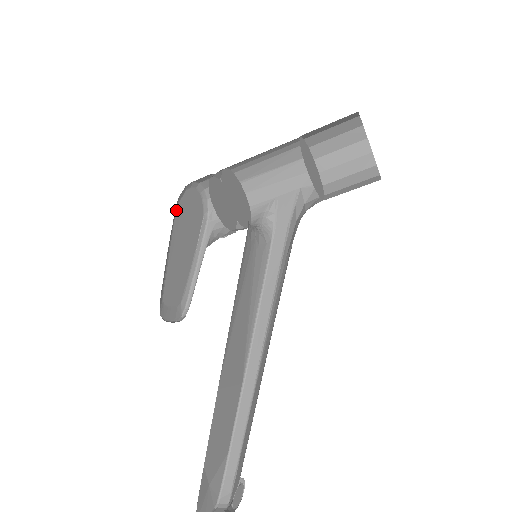
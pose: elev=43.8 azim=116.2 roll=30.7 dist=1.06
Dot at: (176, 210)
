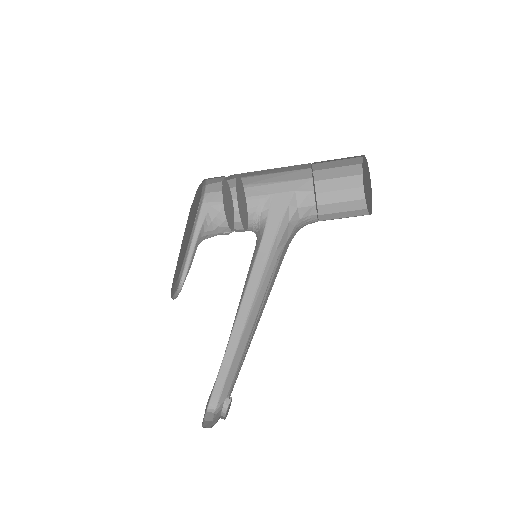
Dot at: occluded
